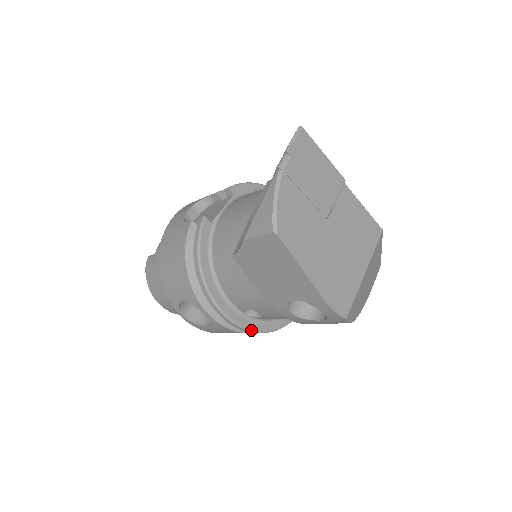
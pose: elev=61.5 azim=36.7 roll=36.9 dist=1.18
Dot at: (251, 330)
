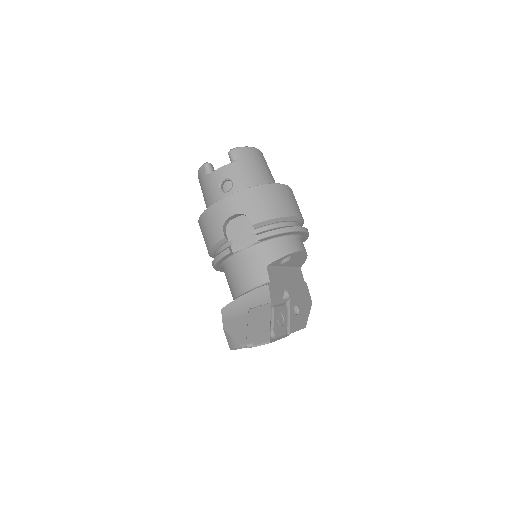
Dot at: occluded
